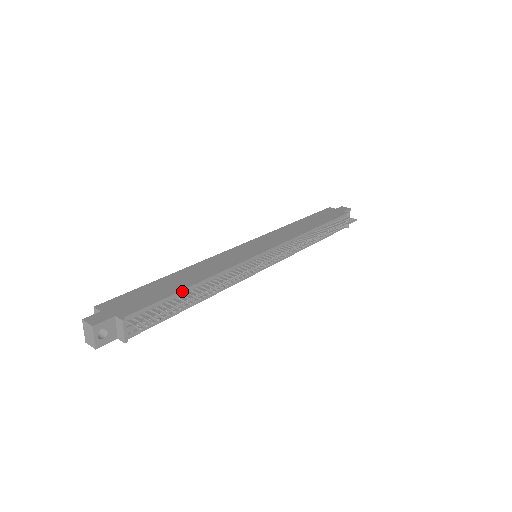
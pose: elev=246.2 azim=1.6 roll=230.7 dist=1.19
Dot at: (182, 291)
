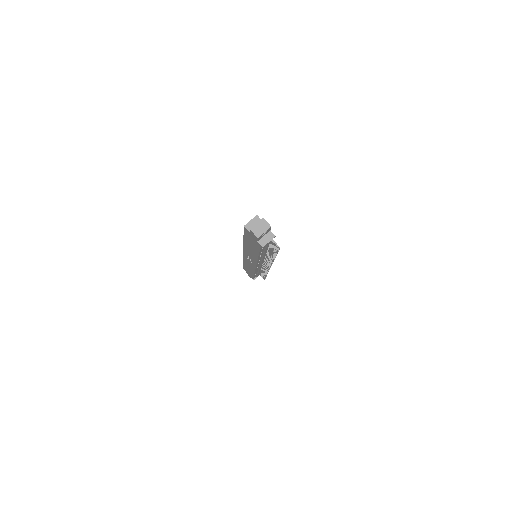
Dot at: occluded
